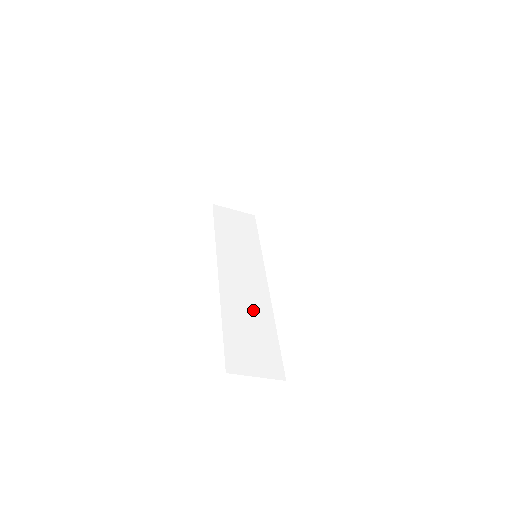
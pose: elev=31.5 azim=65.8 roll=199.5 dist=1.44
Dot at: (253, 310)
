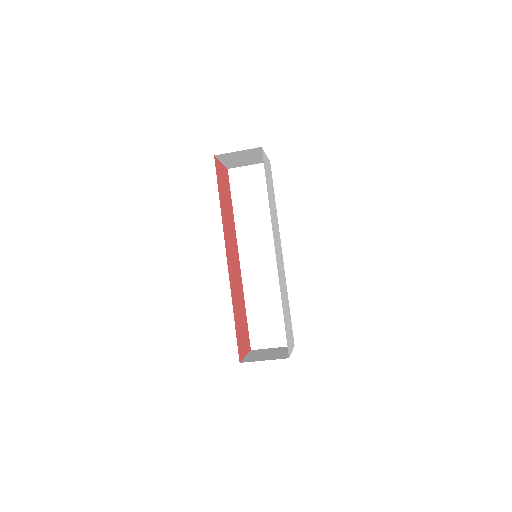
Dot at: (269, 288)
